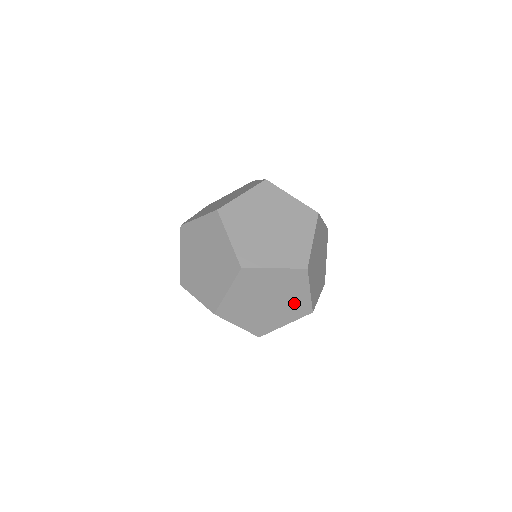
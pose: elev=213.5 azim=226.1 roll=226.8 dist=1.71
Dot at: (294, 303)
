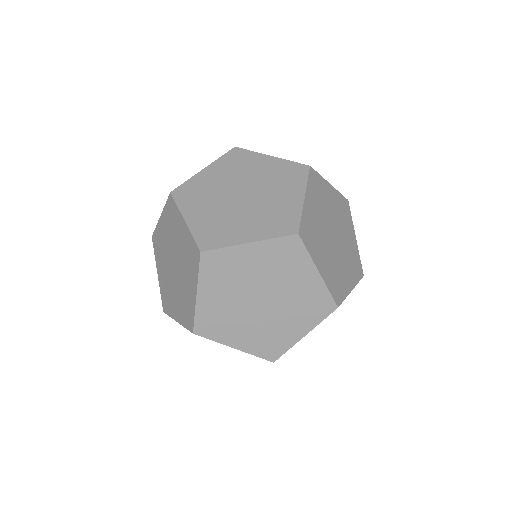
Dot at: (302, 296)
